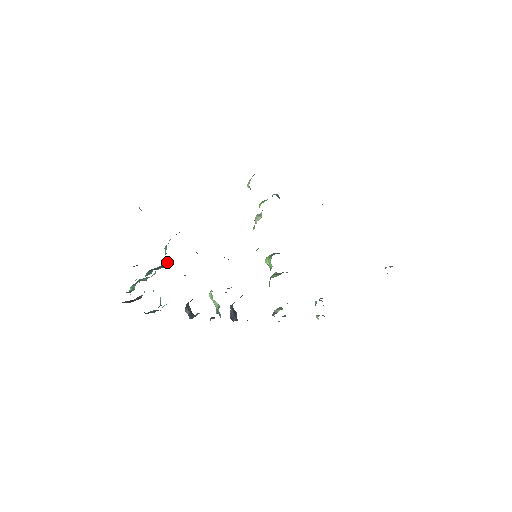
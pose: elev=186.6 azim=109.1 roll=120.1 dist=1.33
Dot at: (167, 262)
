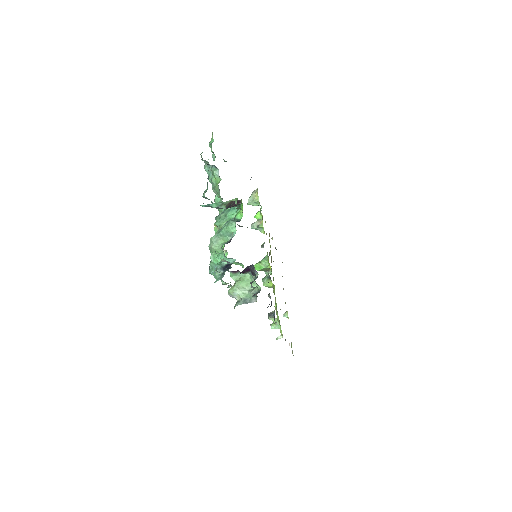
Dot at: occluded
